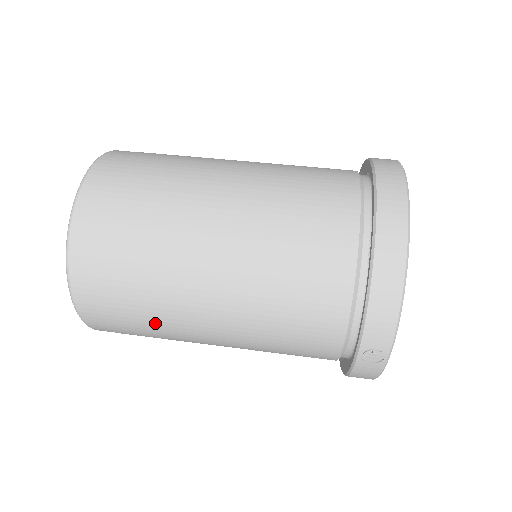
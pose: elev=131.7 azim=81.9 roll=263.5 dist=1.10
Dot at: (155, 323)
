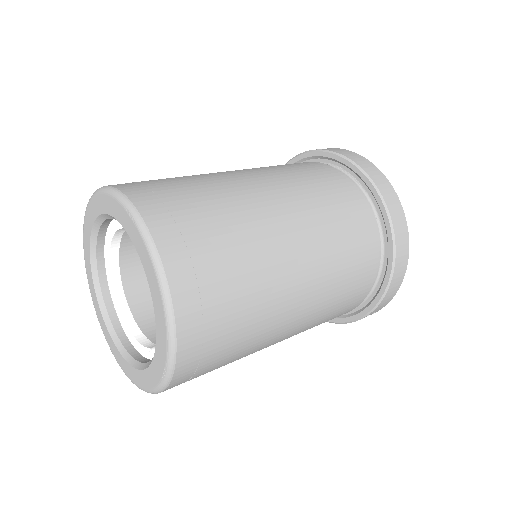
Dot at: occluded
